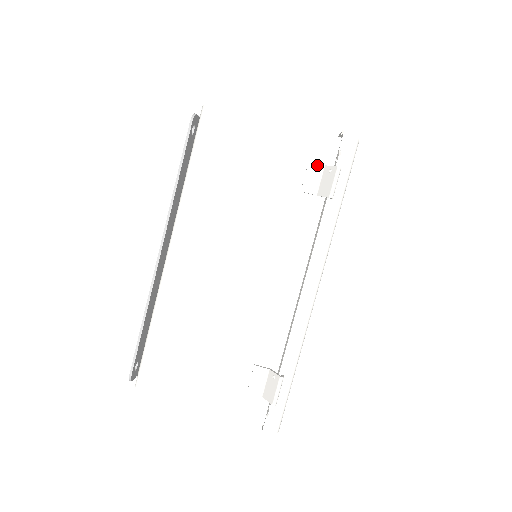
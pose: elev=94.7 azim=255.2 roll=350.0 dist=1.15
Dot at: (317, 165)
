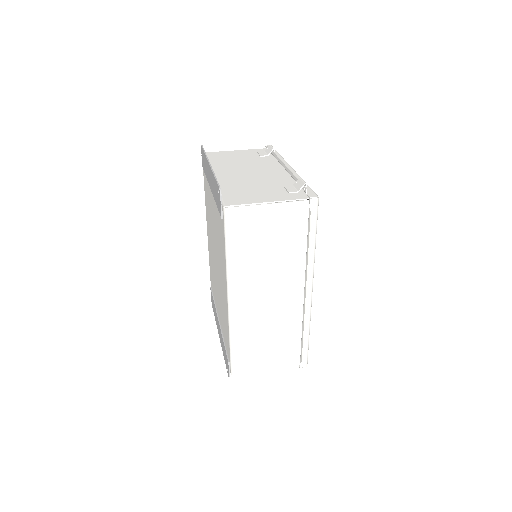
Dot at: (261, 152)
